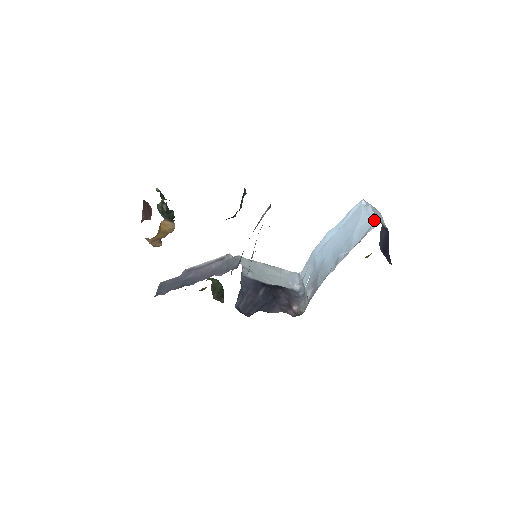
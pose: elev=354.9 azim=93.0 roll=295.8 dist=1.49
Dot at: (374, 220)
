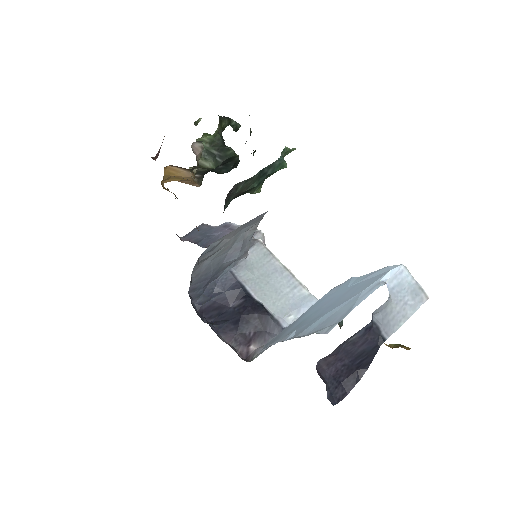
Dot at: (340, 319)
